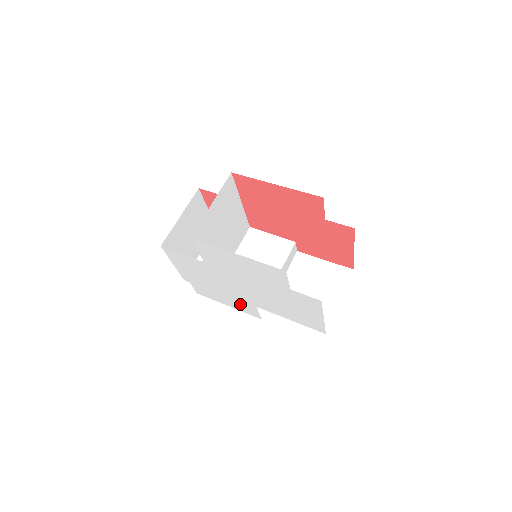
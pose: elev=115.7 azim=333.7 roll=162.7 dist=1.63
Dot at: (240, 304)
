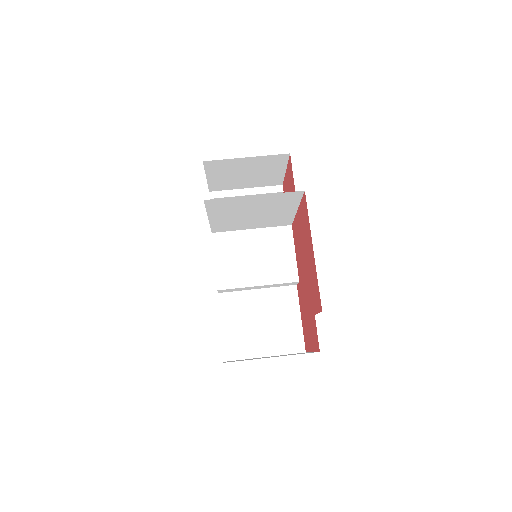
Dot at: occluded
